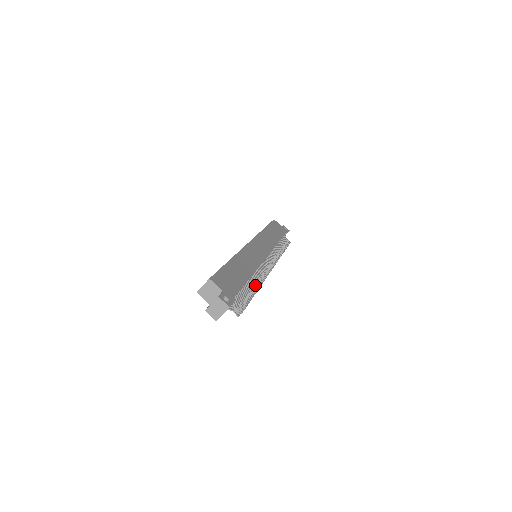
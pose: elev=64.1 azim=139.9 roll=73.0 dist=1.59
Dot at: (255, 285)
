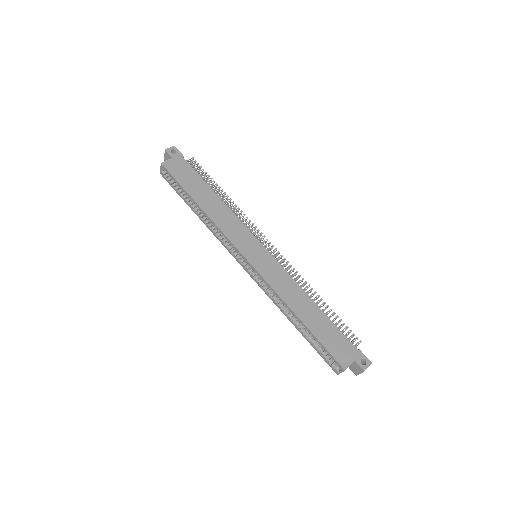
Dot at: occluded
